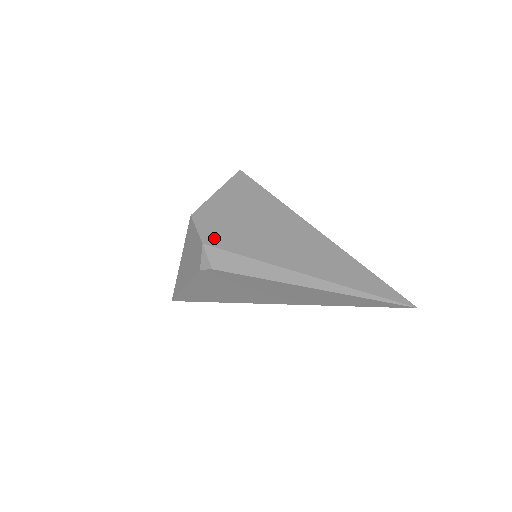
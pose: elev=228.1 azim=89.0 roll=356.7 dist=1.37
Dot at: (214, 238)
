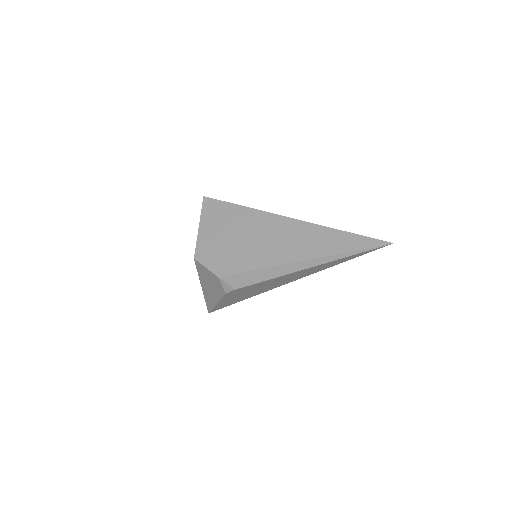
Dot at: (223, 268)
